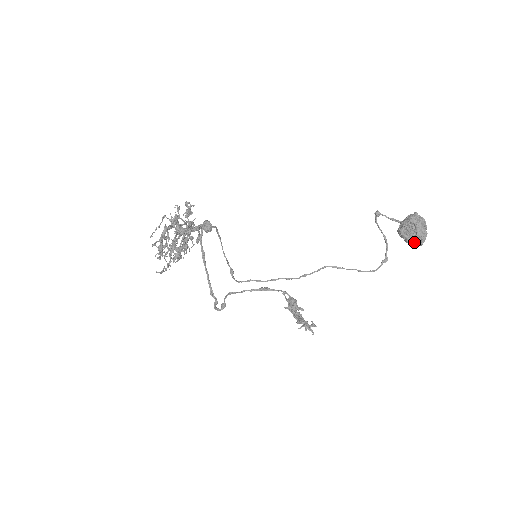
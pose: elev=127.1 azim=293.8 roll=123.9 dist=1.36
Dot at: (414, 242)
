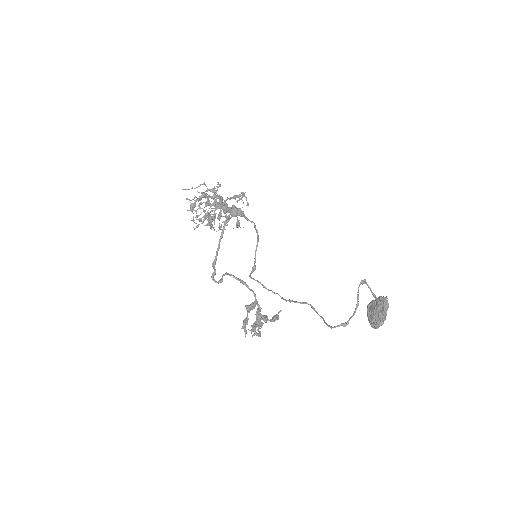
Dot at: (371, 321)
